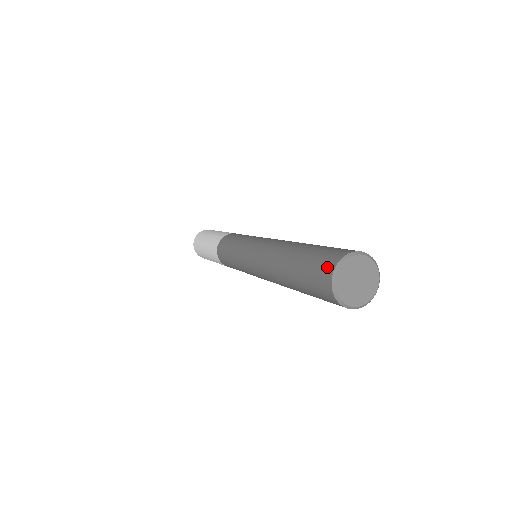
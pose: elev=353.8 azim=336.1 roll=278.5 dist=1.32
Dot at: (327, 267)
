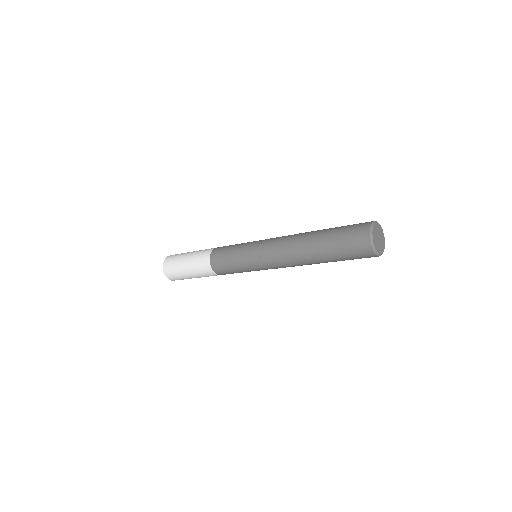
Dot at: (365, 223)
